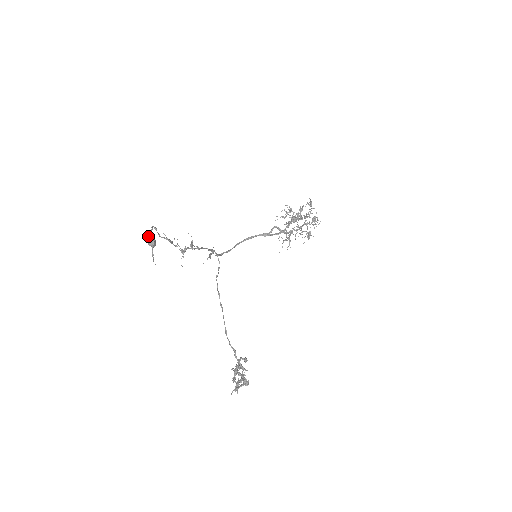
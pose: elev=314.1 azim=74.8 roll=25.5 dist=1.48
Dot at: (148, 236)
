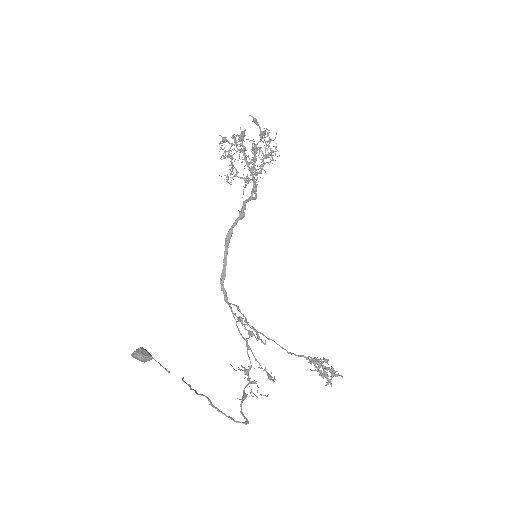
Dot at: (138, 359)
